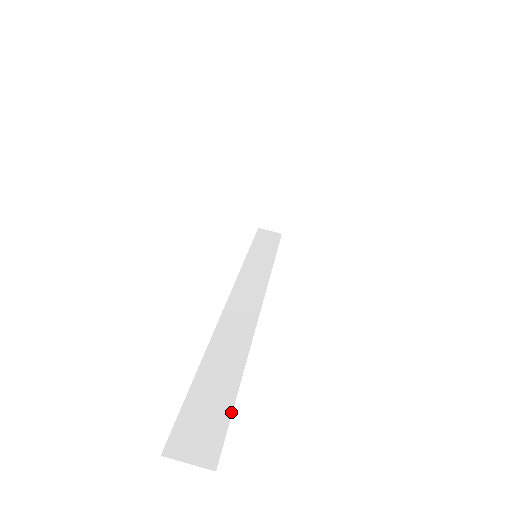
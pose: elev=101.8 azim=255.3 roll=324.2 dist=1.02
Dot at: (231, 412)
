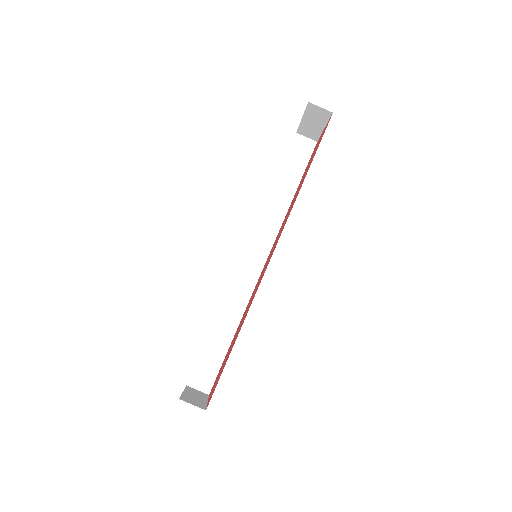
Dot at: (222, 362)
